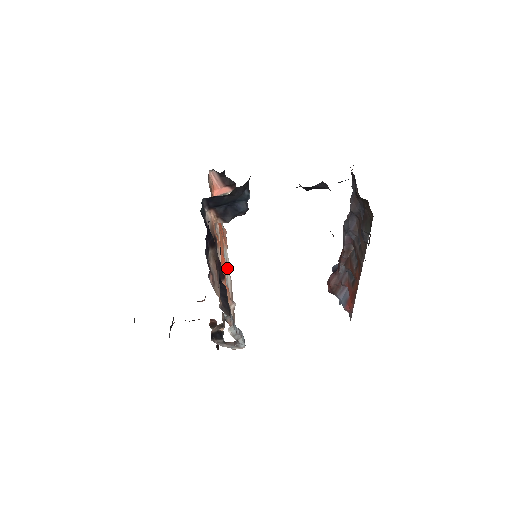
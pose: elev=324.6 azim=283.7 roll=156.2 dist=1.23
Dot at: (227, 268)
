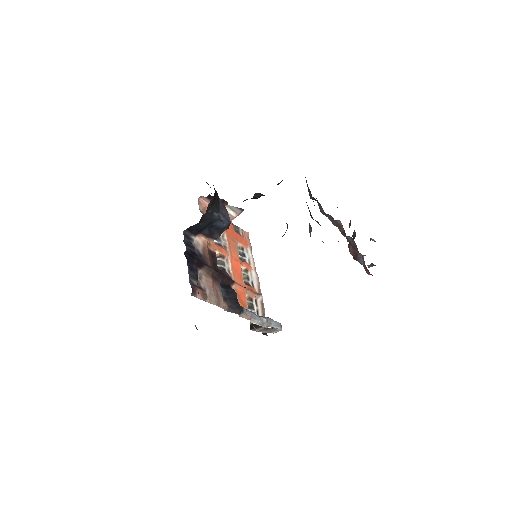
Dot at: (249, 267)
